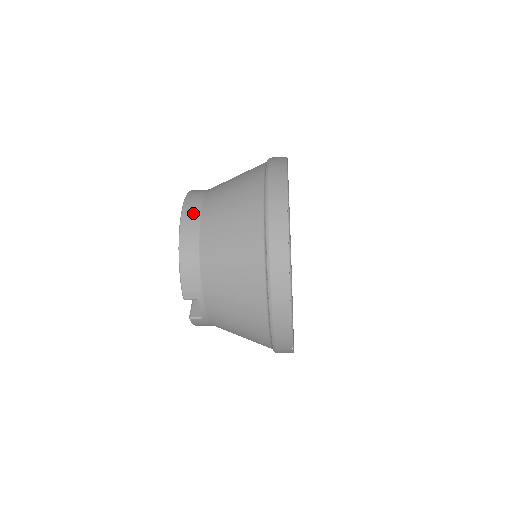
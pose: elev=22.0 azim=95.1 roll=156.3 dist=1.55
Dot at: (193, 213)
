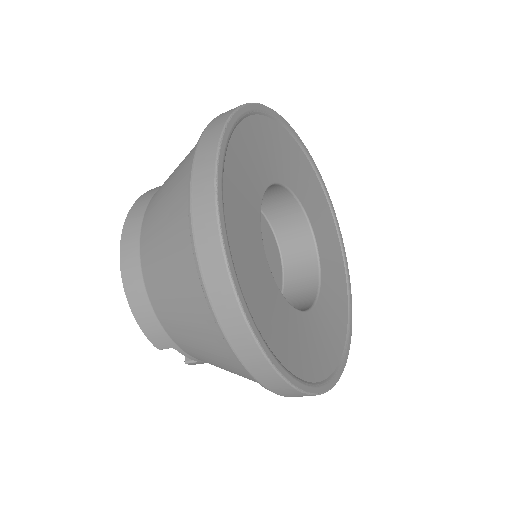
Dot at: (132, 236)
